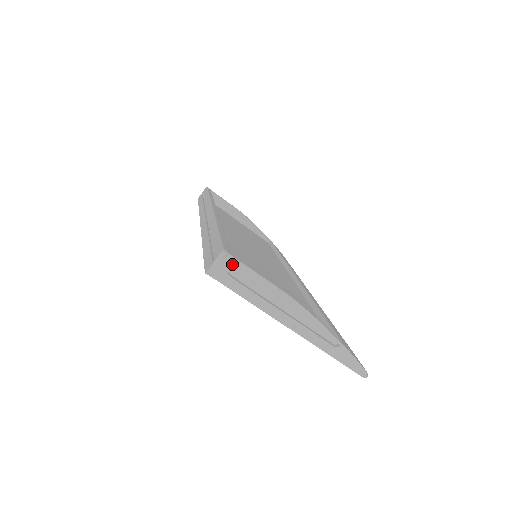
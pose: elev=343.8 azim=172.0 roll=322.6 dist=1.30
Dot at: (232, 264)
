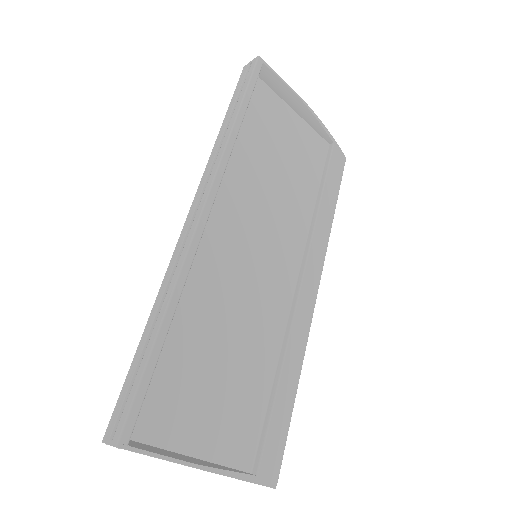
Dot at: (131, 445)
